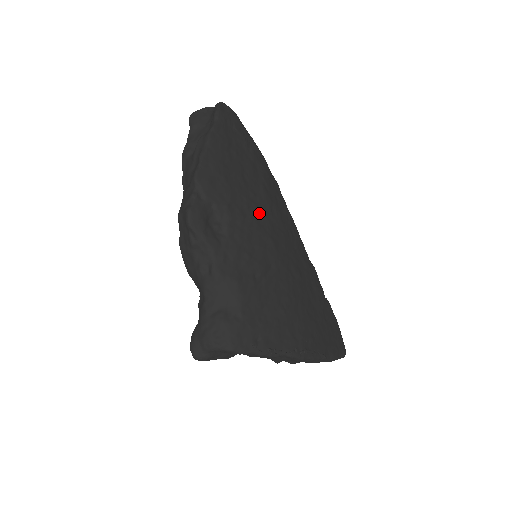
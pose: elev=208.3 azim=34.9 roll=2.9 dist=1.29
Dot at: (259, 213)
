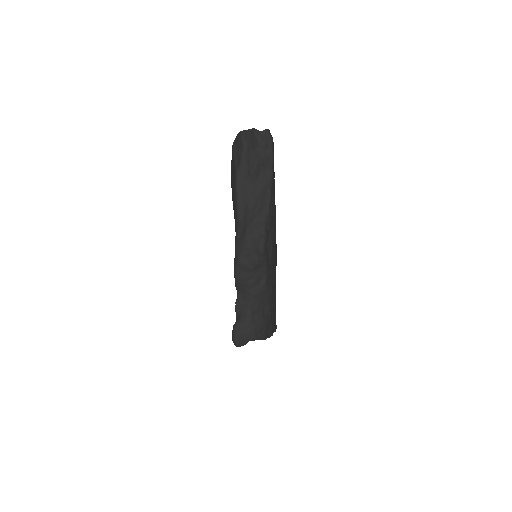
Dot at: occluded
